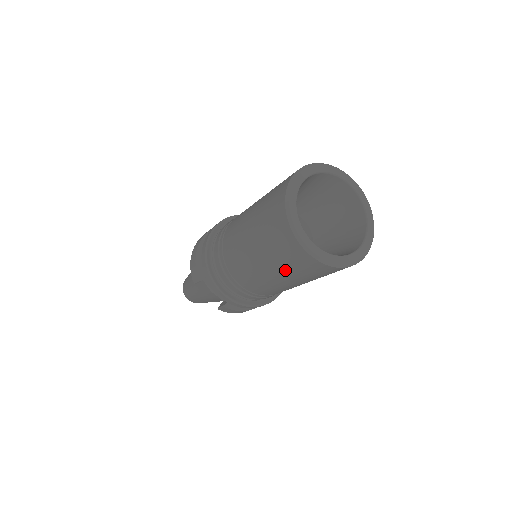
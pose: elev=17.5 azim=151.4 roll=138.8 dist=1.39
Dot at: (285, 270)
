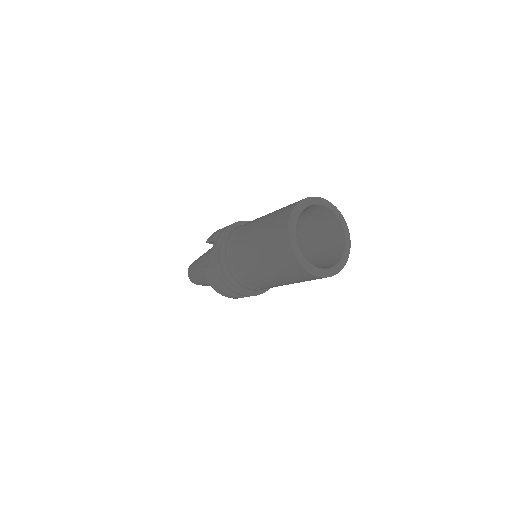
Dot at: (266, 244)
